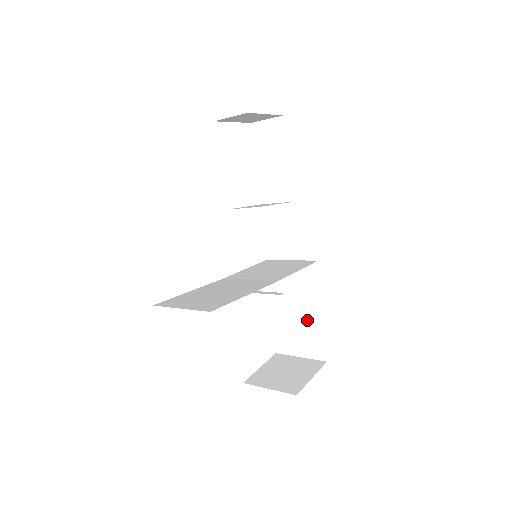
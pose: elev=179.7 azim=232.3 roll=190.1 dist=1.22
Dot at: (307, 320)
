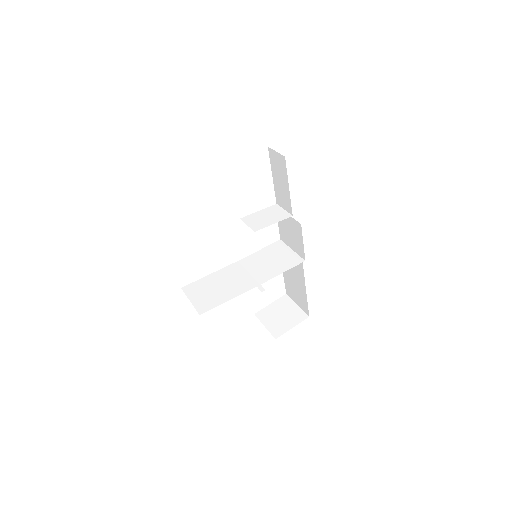
Dot at: (300, 289)
